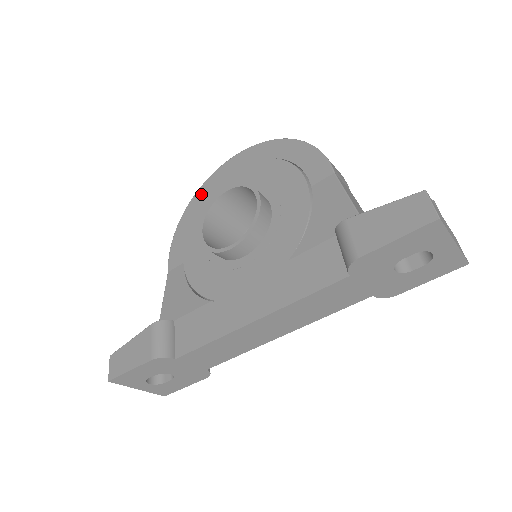
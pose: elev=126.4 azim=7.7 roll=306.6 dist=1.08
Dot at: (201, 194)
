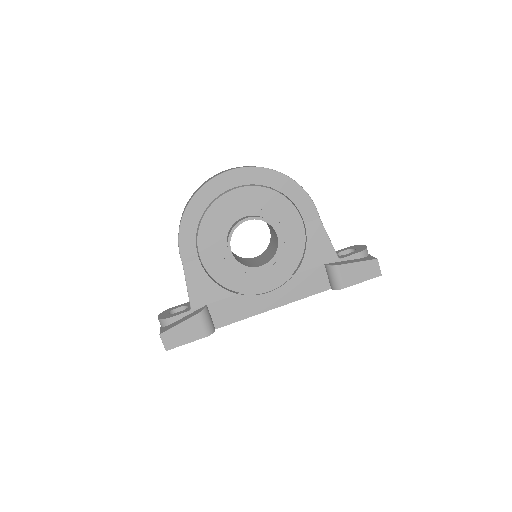
Dot at: (202, 198)
